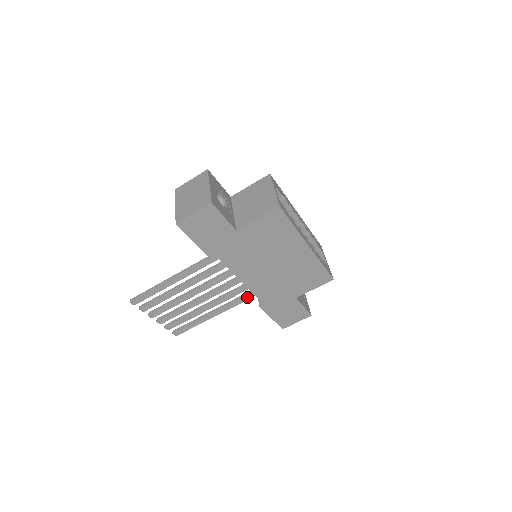
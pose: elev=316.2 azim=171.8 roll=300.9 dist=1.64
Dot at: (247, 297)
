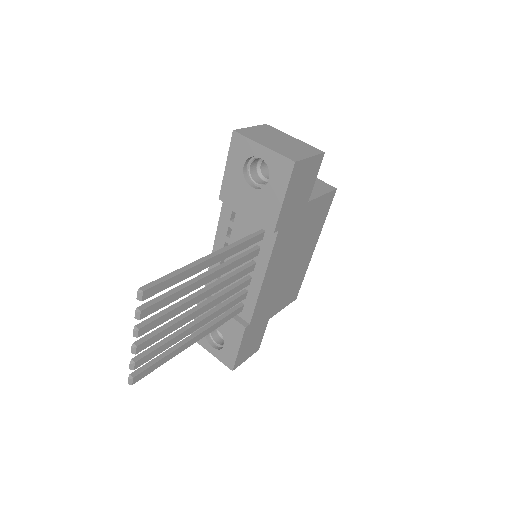
Dot at: (232, 314)
